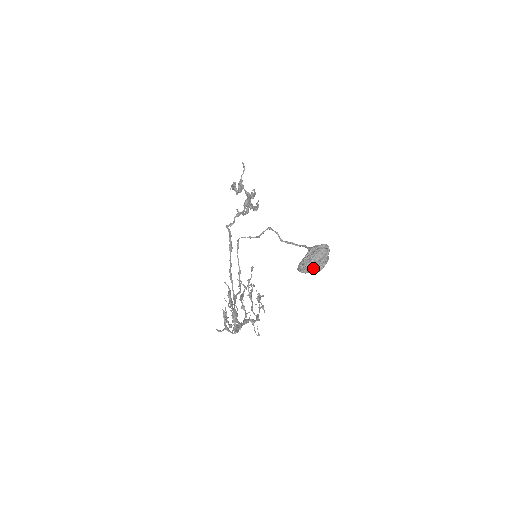
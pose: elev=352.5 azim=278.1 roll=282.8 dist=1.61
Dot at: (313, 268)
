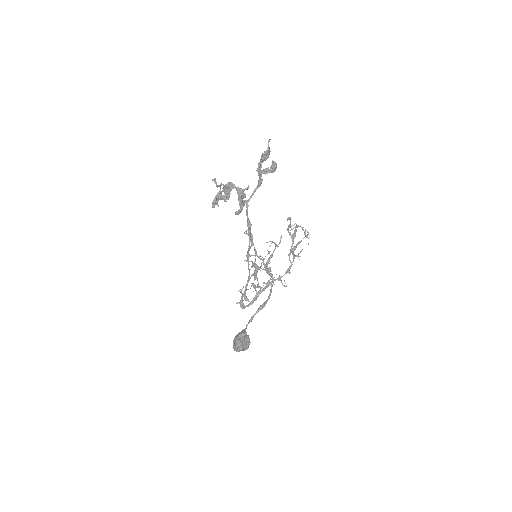
Dot at: occluded
